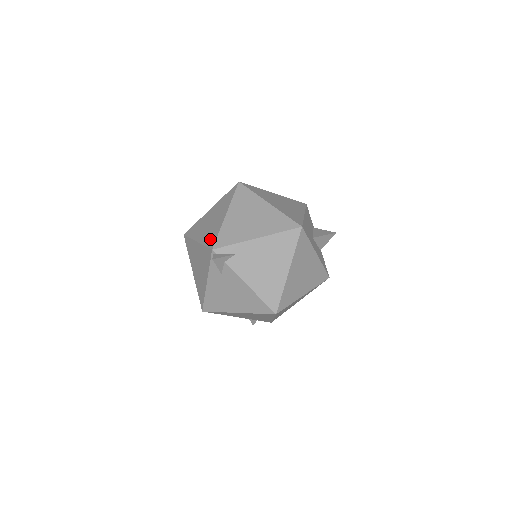
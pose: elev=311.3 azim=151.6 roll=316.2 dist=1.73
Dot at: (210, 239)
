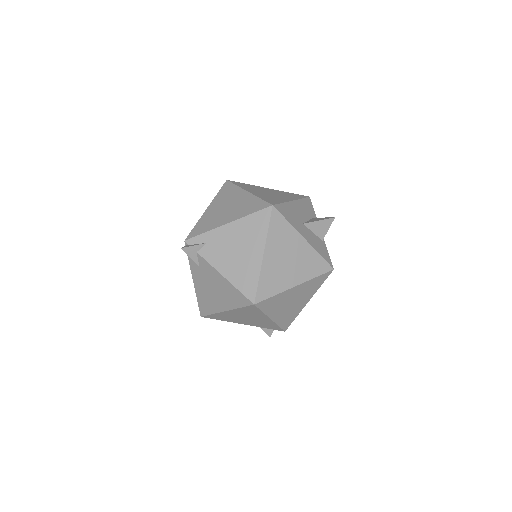
Dot at: occluded
